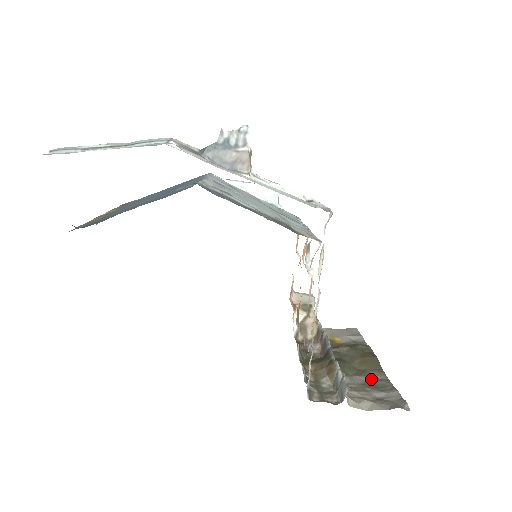
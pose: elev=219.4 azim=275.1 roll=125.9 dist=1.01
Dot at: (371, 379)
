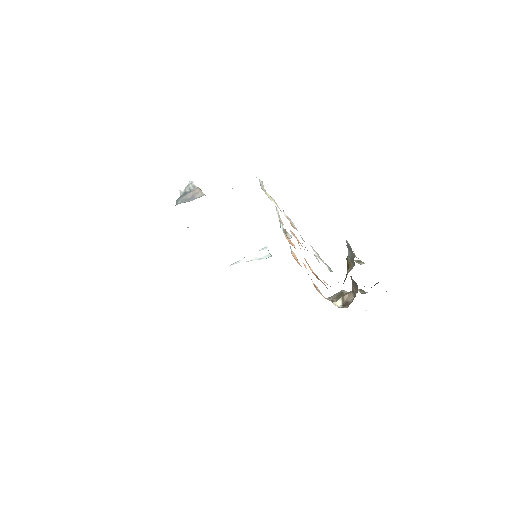
Dot at: occluded
